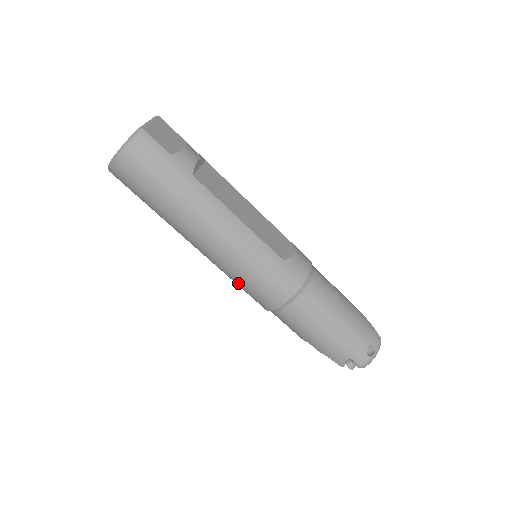
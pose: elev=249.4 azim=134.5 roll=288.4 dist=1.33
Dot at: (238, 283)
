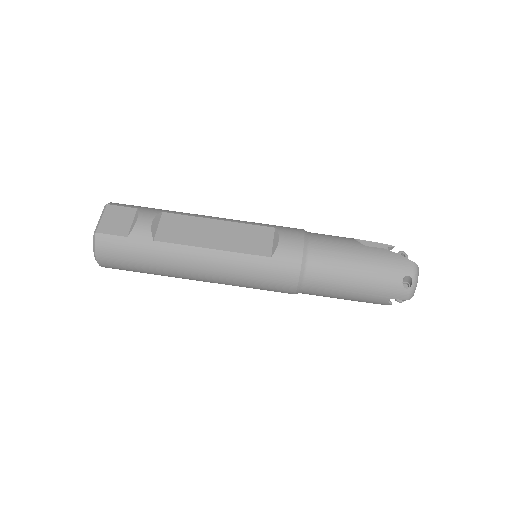
Dot at: (253, 288)
